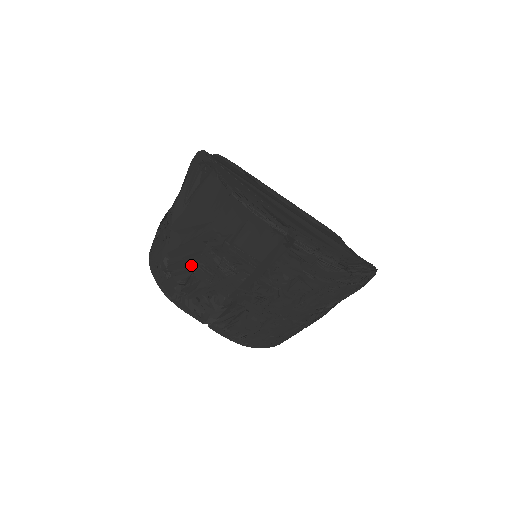
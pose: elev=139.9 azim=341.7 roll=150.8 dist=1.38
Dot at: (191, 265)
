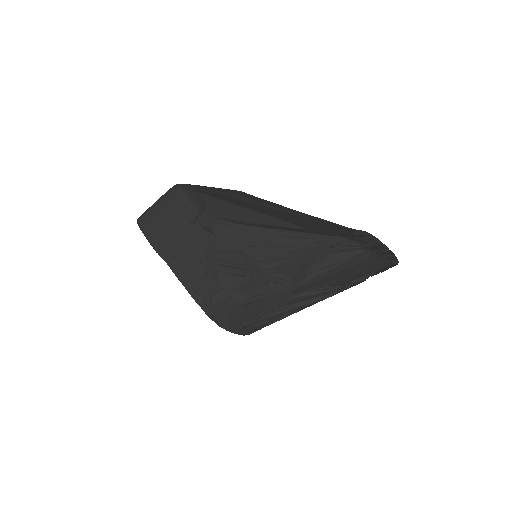
Dot at: (301, 307)
